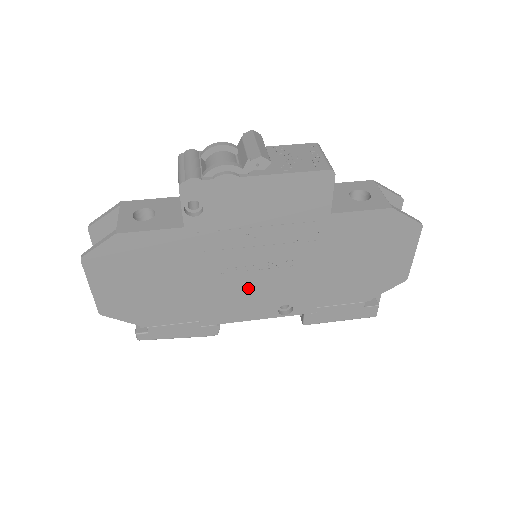
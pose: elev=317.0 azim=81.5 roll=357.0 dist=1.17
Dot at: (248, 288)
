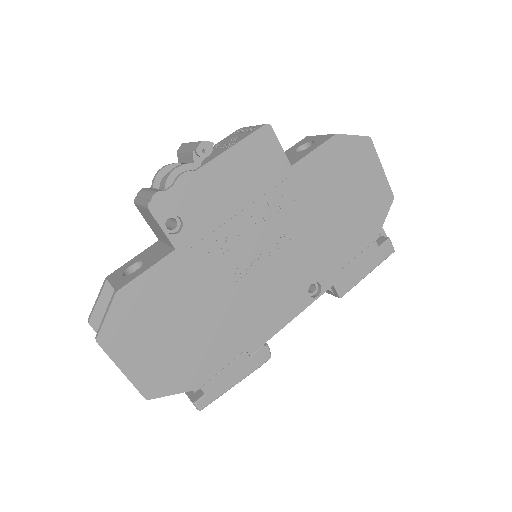
Dot at: (268, 285)
